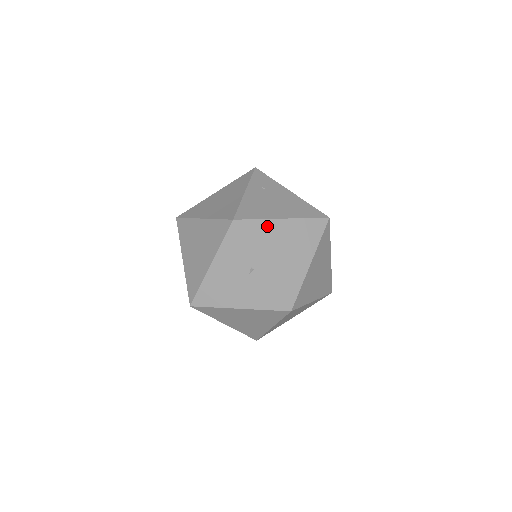
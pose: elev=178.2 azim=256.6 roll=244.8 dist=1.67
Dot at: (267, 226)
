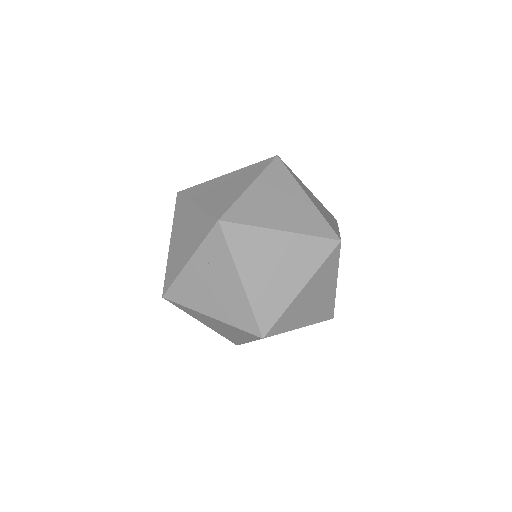
Dot at: (195, 312)
